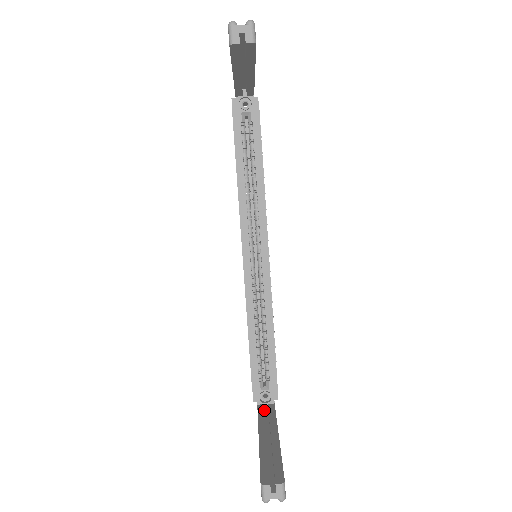
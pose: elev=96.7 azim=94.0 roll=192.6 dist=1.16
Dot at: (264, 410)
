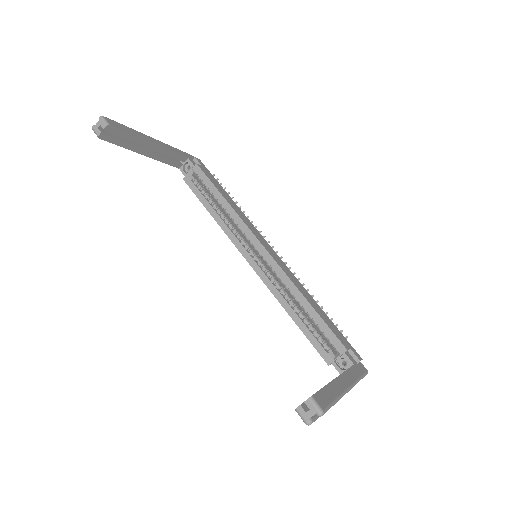
Dot at: occluded
